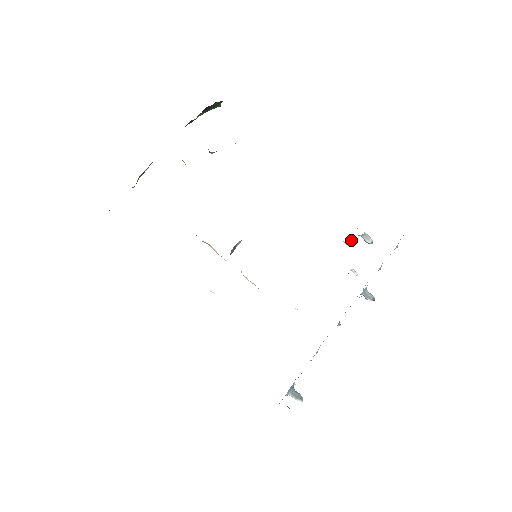
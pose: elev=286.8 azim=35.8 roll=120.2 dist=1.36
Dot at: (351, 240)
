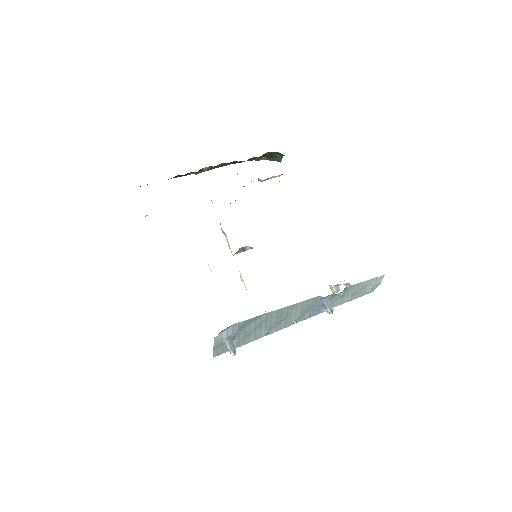
Dot at: (337, 286)
